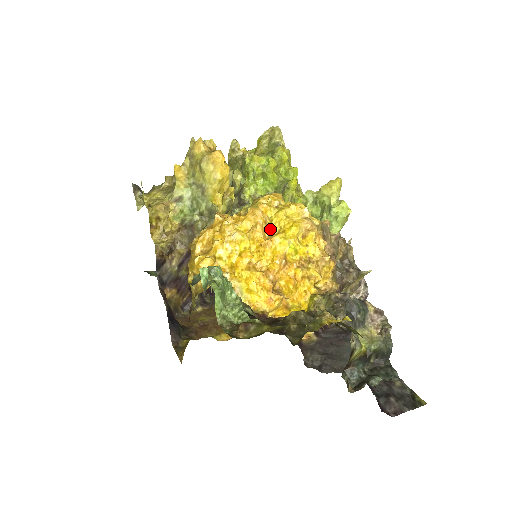
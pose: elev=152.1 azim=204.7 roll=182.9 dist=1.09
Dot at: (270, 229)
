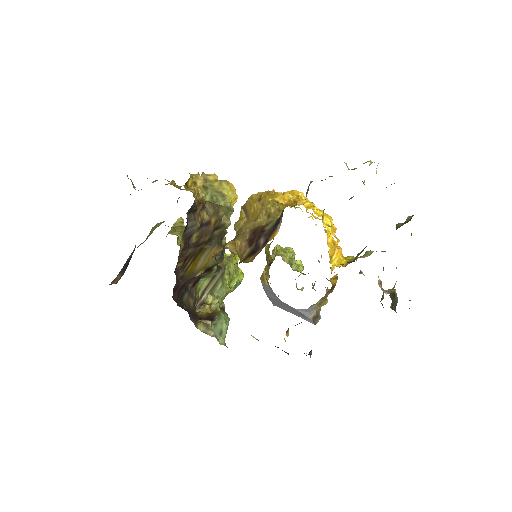
Dot at: (312, 213)
